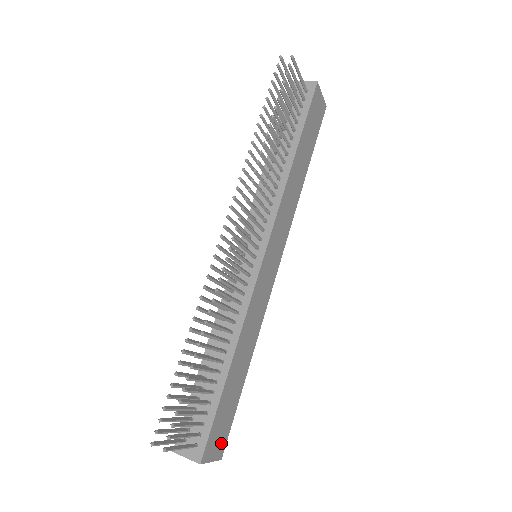
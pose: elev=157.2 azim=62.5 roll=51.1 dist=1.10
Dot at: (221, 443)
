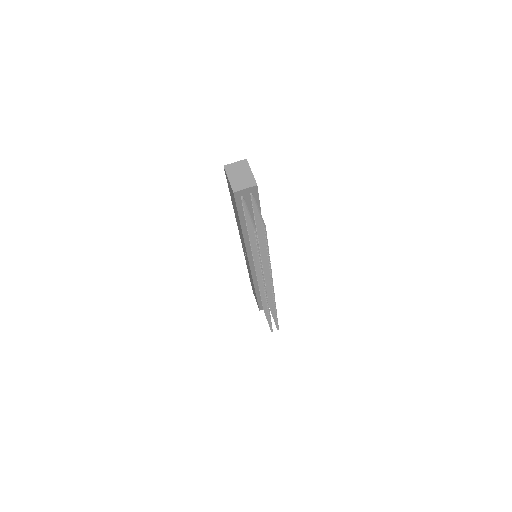
Dot at: occluded
